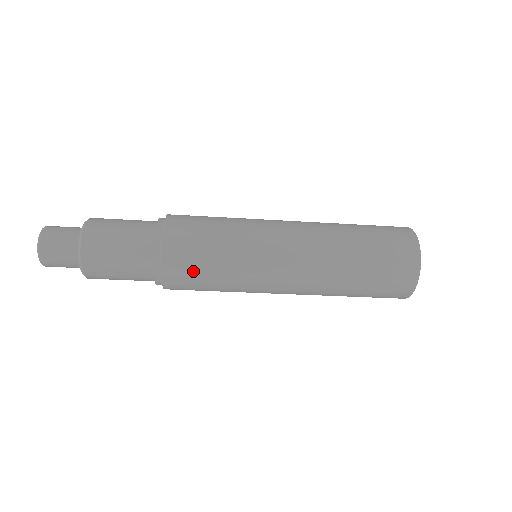
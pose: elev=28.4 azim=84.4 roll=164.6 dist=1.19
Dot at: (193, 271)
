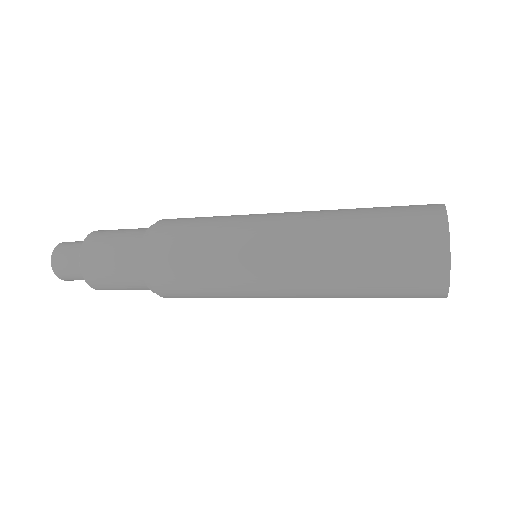
Dot at: (183, 290)
